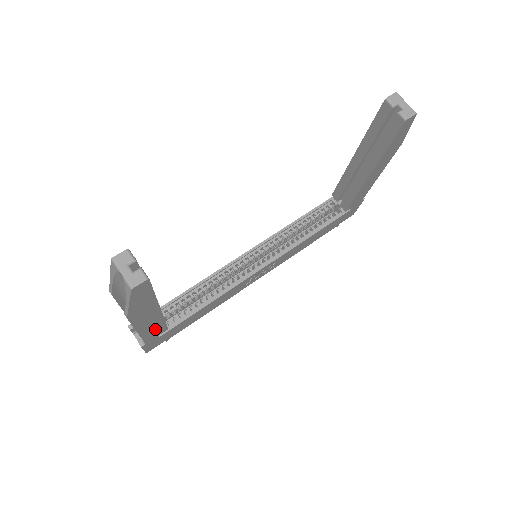
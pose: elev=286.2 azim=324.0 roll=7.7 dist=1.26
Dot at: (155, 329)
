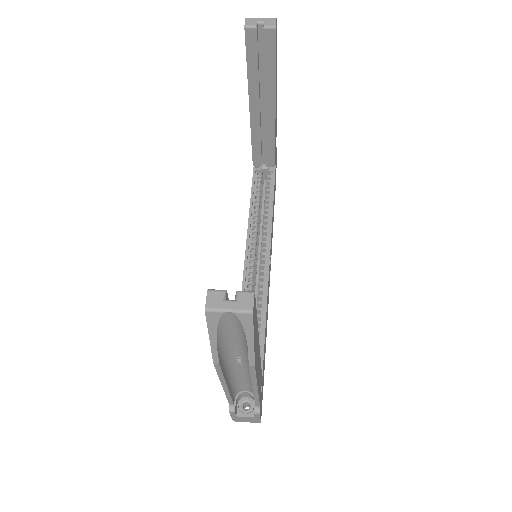
Dot at: (260, 380)
